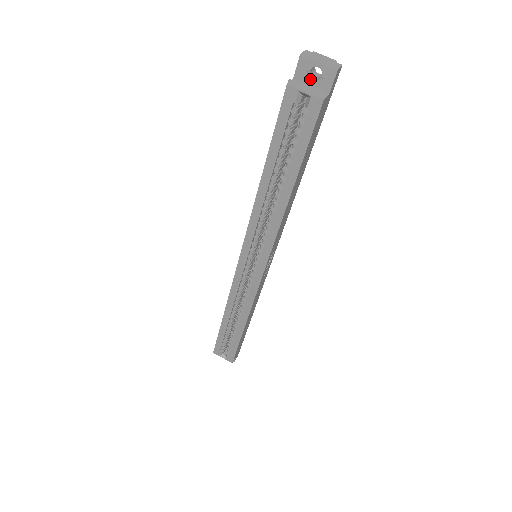
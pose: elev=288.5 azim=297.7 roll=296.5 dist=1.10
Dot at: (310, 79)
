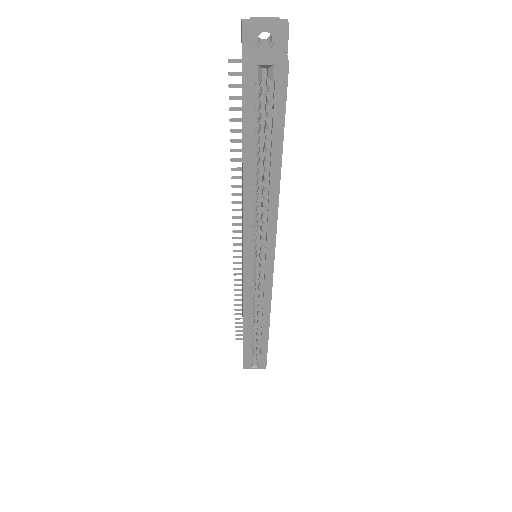
Dot at: (260, 48)
